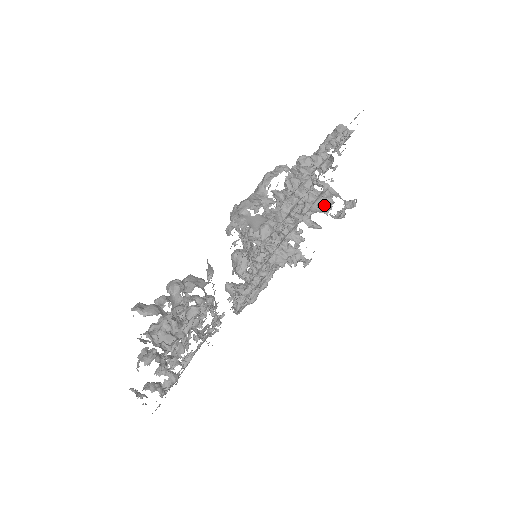
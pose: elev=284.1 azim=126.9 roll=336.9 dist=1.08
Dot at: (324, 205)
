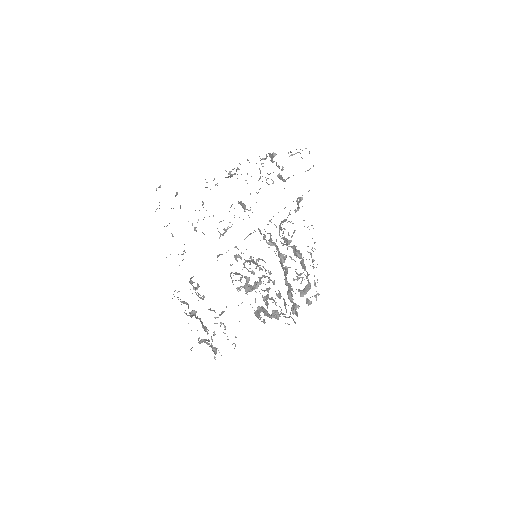
Dot at: (281, 309)
